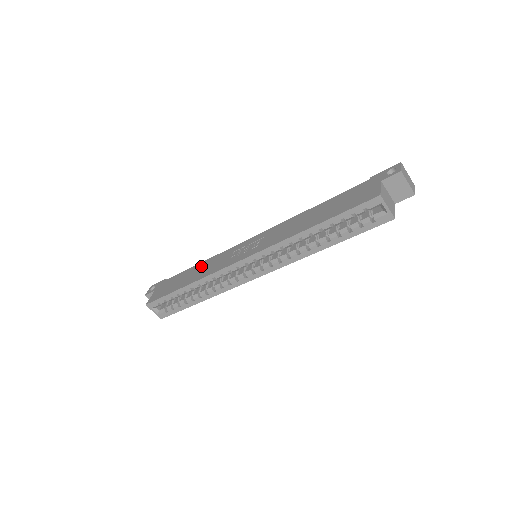
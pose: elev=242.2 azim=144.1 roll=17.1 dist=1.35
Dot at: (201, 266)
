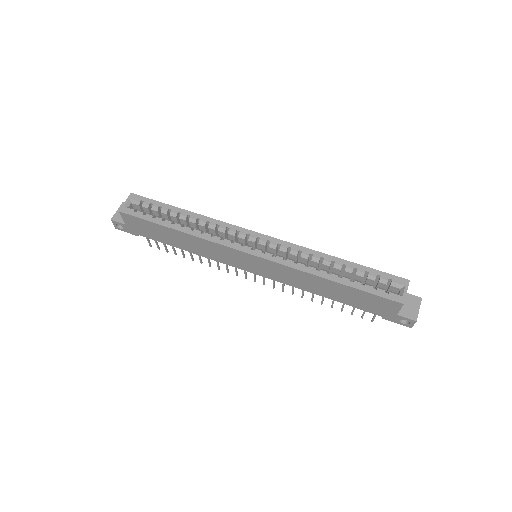
Dot at: occluded
